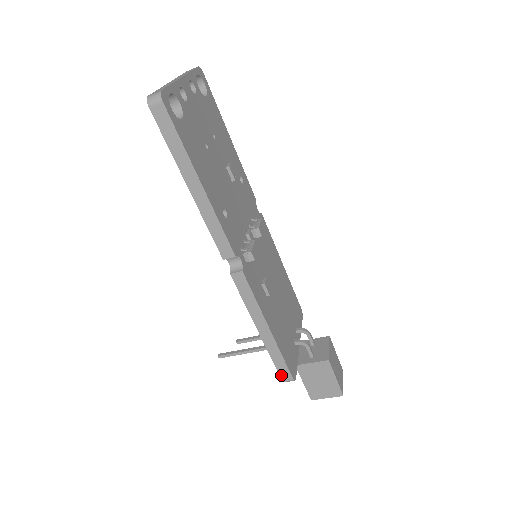
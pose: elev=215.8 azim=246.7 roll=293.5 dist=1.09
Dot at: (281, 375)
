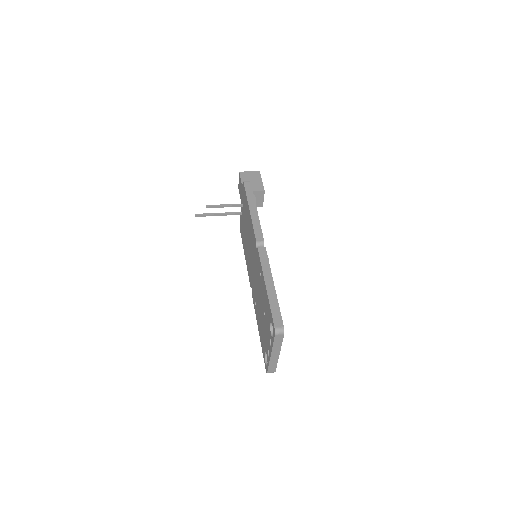
Dot at: occluded
